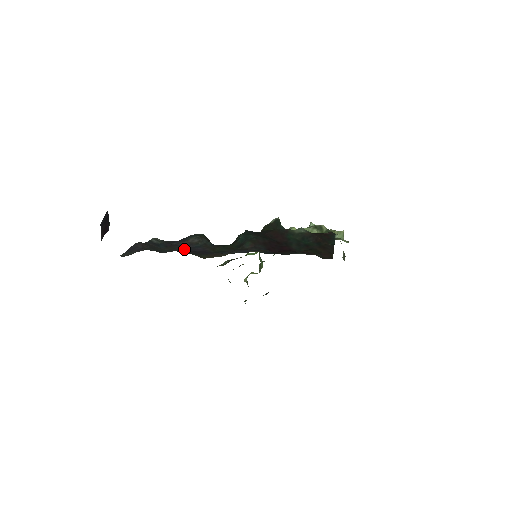
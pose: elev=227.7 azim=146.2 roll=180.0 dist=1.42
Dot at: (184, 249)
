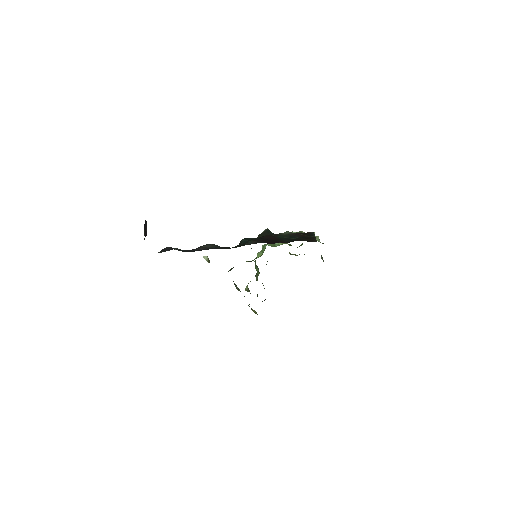
Dot at: occluded
